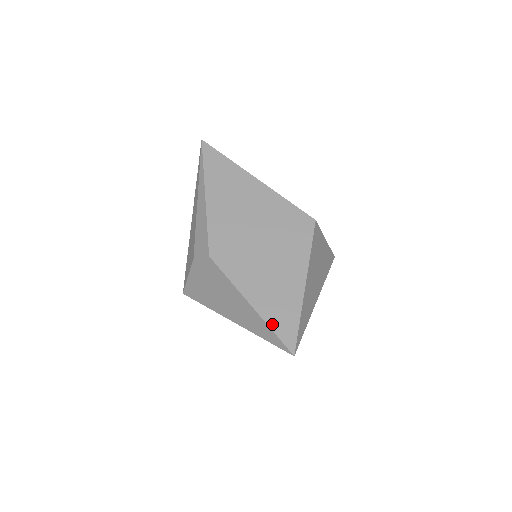
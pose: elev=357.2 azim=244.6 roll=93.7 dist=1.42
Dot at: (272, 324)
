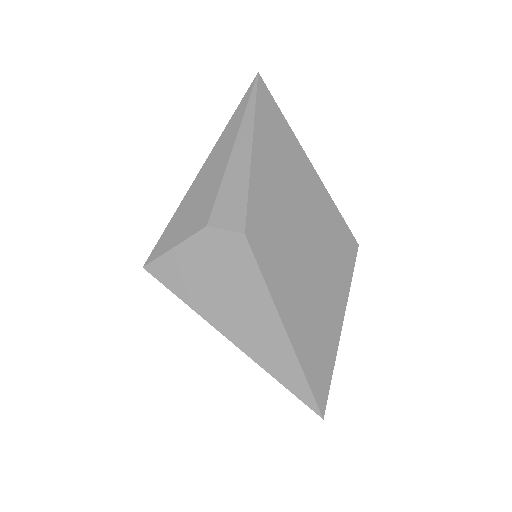
Dot at: (305, 364)
